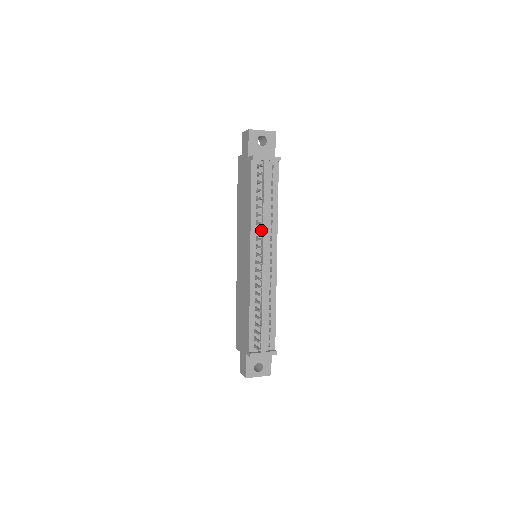
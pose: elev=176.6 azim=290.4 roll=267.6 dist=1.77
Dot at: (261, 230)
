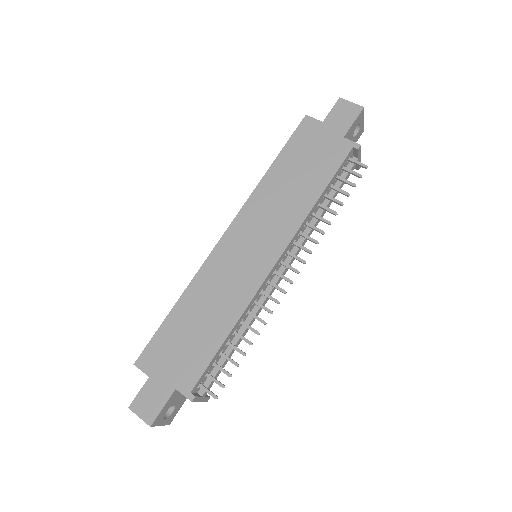
Dot at: occluded
